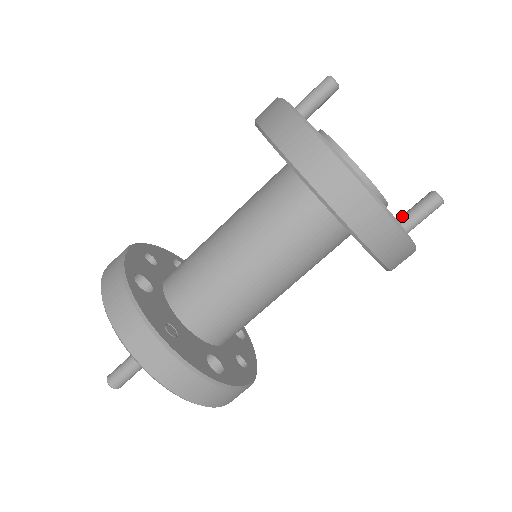
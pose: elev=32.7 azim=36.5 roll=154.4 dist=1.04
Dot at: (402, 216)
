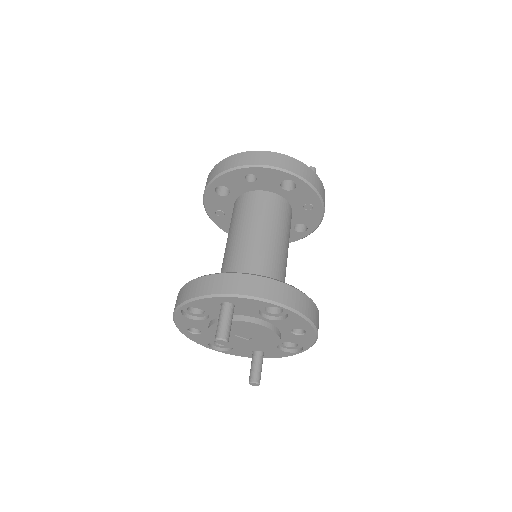
Dot at: occluded
